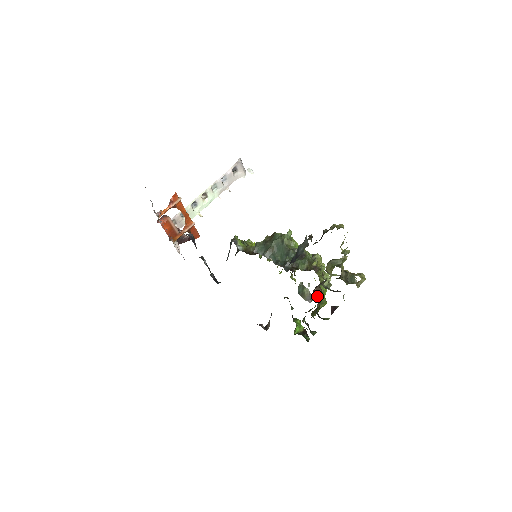
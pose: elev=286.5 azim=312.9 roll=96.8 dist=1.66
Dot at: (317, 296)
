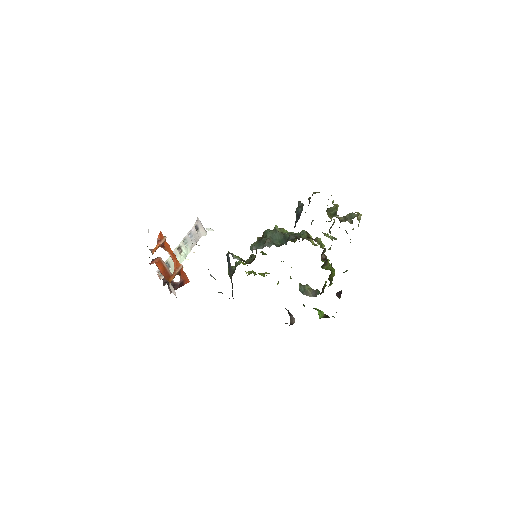
Dot at: (325, 267)
